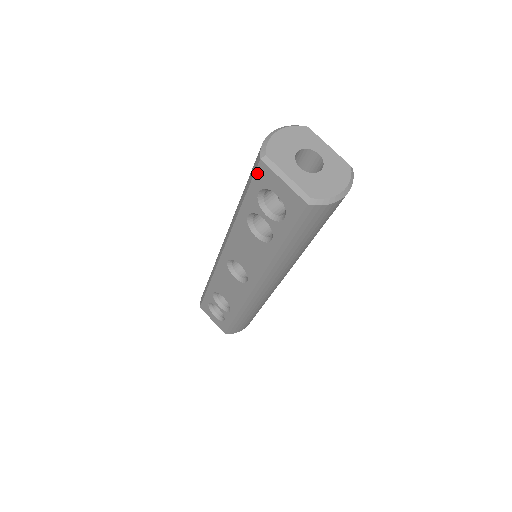
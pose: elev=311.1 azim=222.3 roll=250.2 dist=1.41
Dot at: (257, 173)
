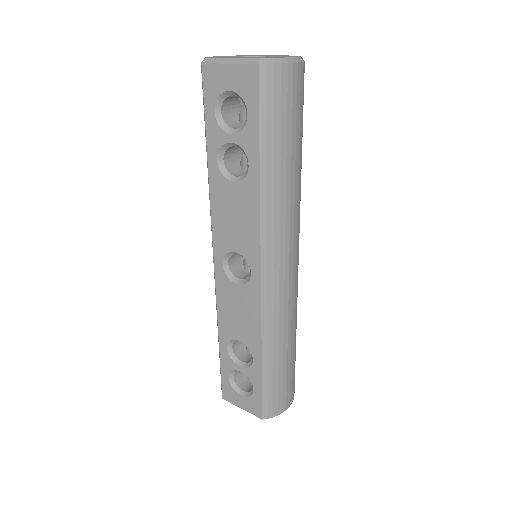
Dot at: (205, 85)
